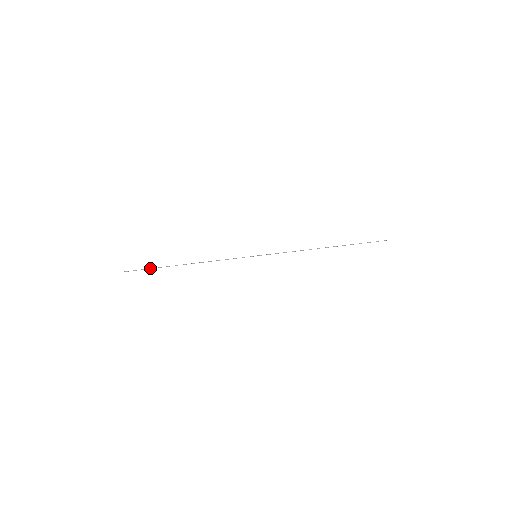
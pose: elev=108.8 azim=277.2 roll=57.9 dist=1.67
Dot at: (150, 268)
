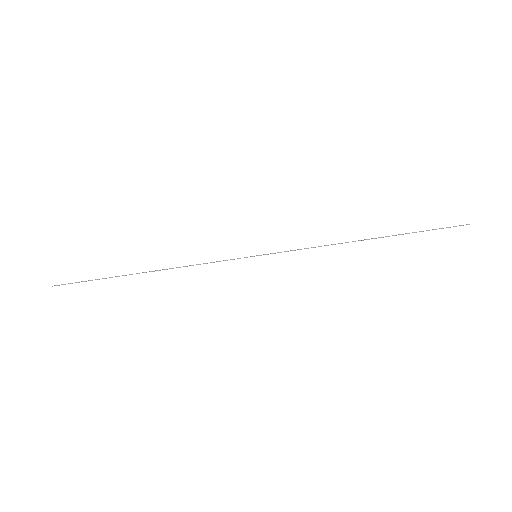
Dot at: occluded
